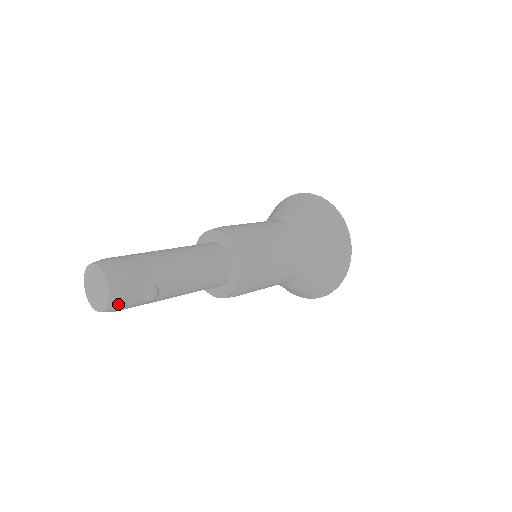
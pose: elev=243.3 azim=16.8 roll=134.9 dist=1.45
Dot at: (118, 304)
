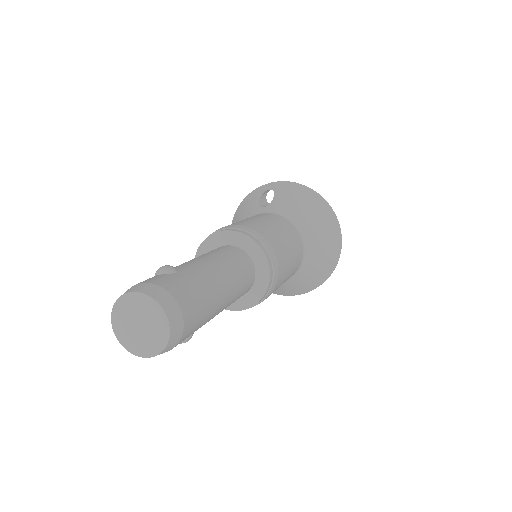
Dot at: occluded
